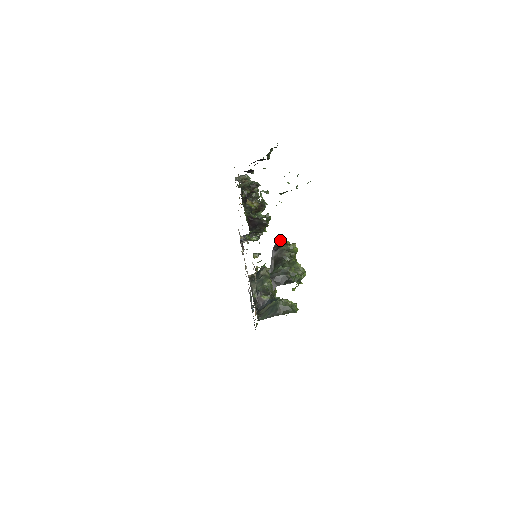
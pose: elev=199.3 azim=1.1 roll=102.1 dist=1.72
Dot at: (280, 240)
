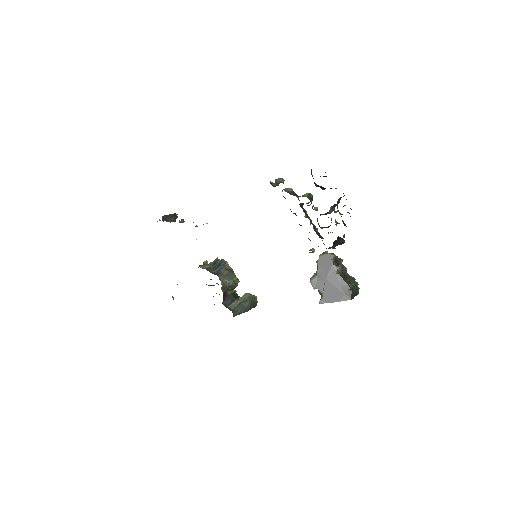
Dot at: (335, 255)
